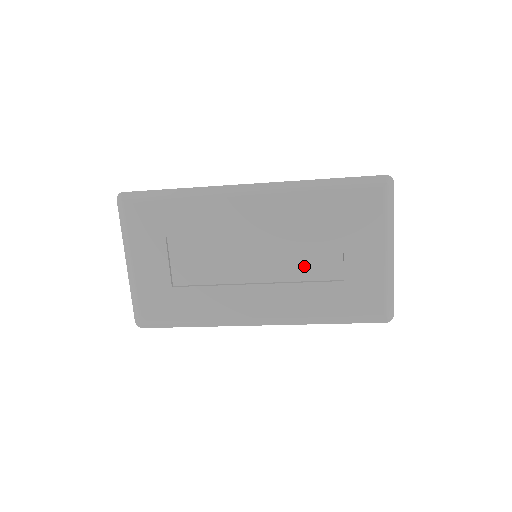
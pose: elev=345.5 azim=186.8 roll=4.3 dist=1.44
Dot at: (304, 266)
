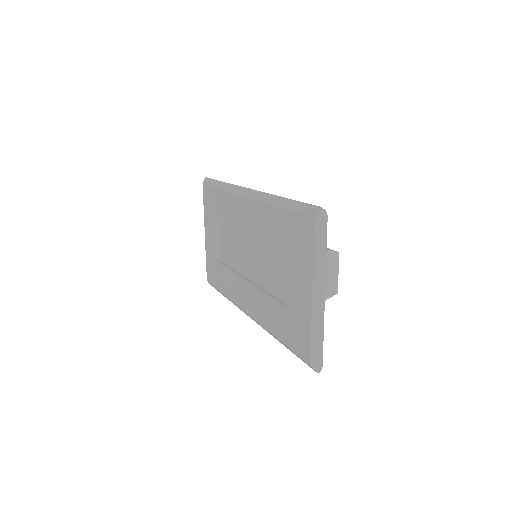
Dot at: (271, 279)
